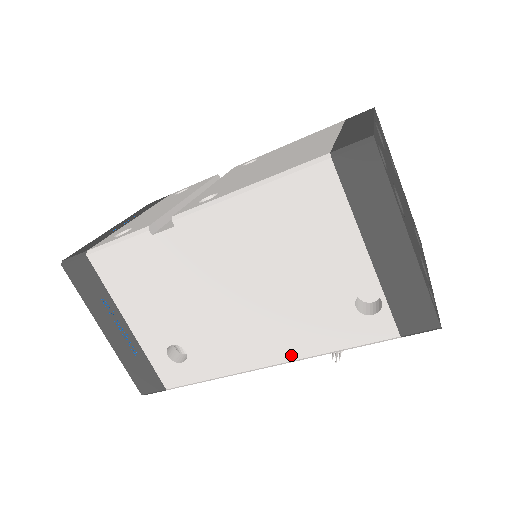
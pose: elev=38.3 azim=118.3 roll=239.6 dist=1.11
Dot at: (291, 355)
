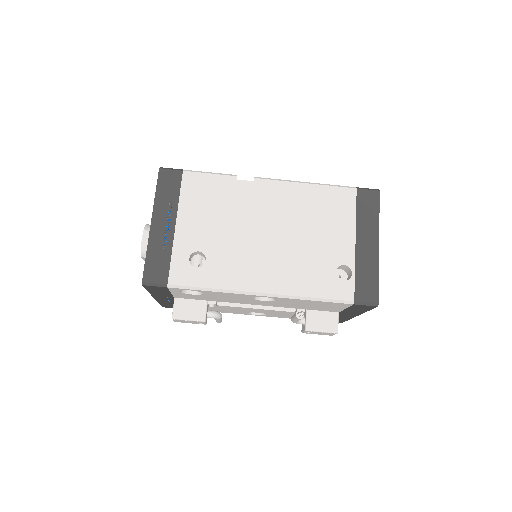
Dot at: (280, 290)
